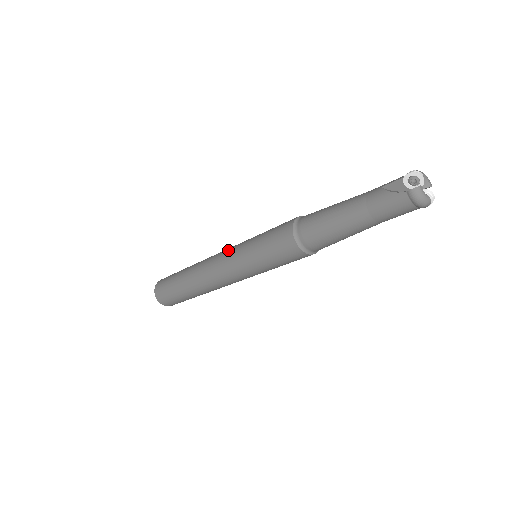
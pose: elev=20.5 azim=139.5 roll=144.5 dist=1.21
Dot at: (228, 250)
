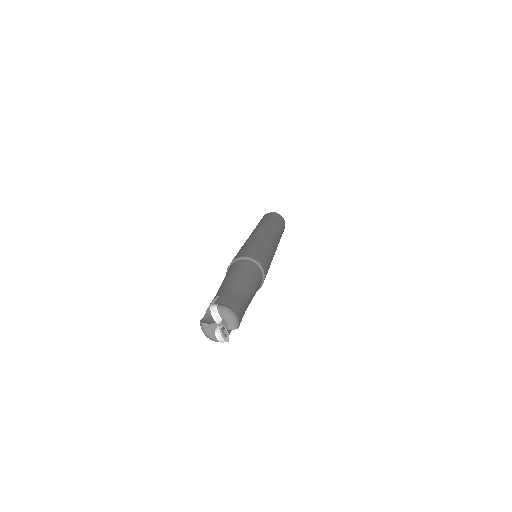
Dot at: (251, 236)
